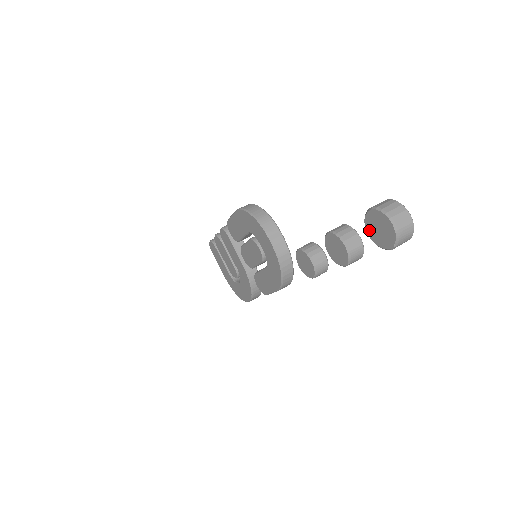
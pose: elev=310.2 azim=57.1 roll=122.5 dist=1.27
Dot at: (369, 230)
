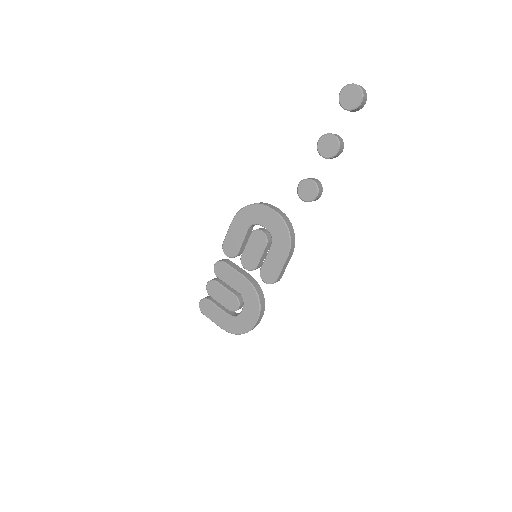
Dot at: (344, 105)
